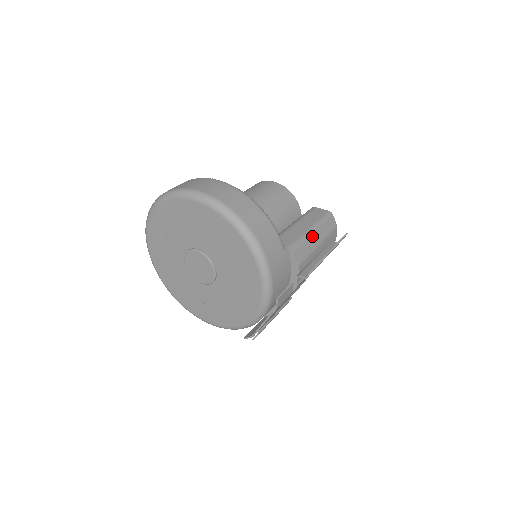
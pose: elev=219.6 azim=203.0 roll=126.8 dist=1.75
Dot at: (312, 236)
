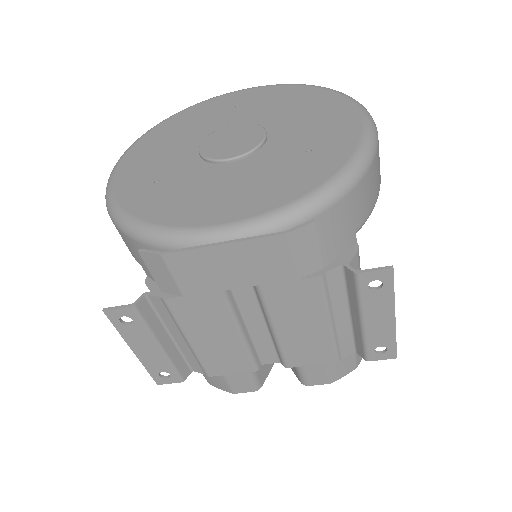
Dot at: occluded
